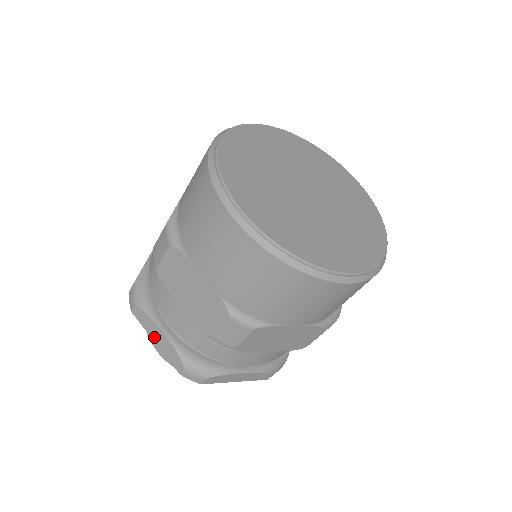
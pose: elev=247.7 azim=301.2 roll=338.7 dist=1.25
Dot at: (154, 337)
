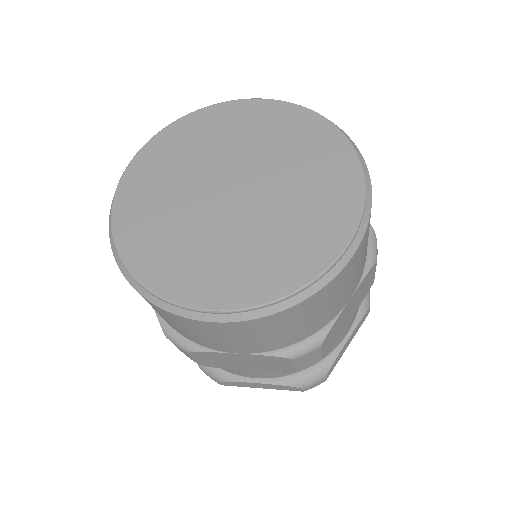
Dot at: (257, 387)
